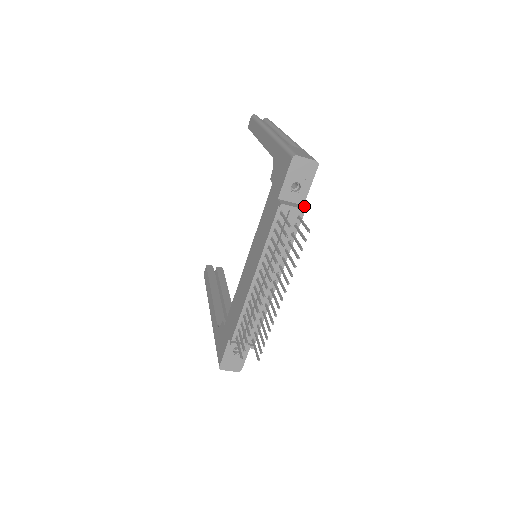
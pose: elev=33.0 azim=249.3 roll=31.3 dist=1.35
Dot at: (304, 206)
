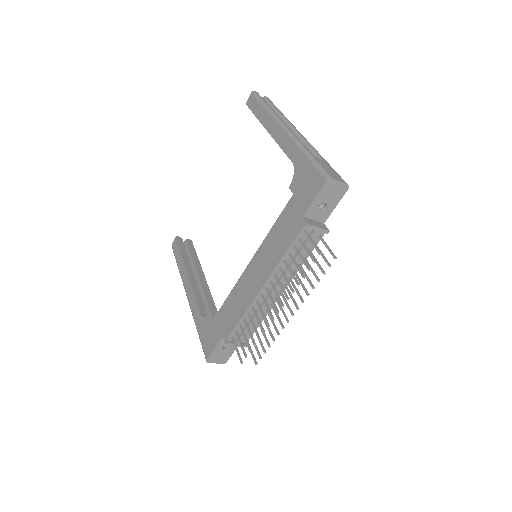
Dot at: (325, 225)
